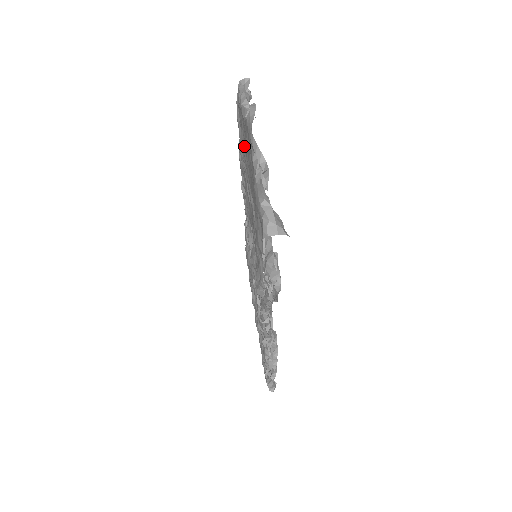
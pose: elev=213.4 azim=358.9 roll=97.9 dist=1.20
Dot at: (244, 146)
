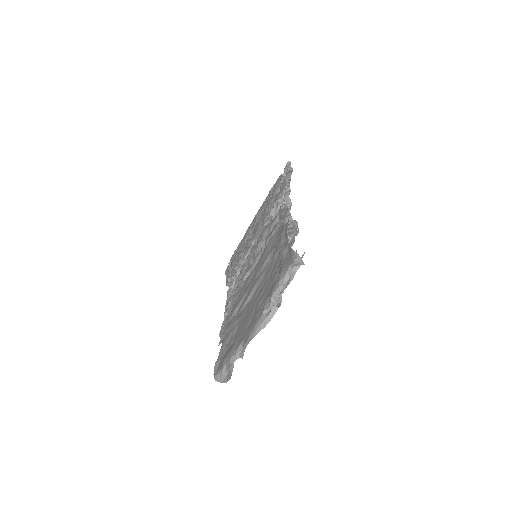
Dot at: (271, 274)
